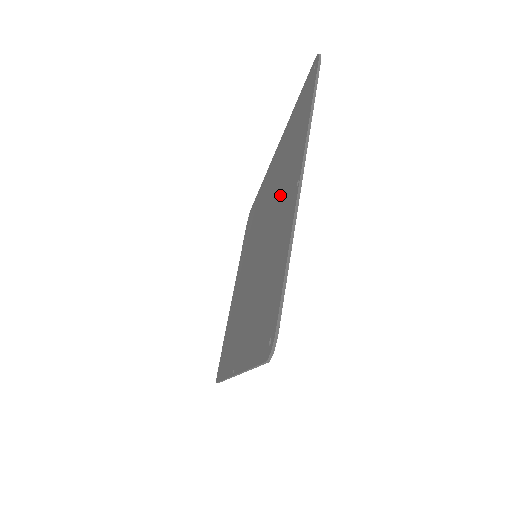
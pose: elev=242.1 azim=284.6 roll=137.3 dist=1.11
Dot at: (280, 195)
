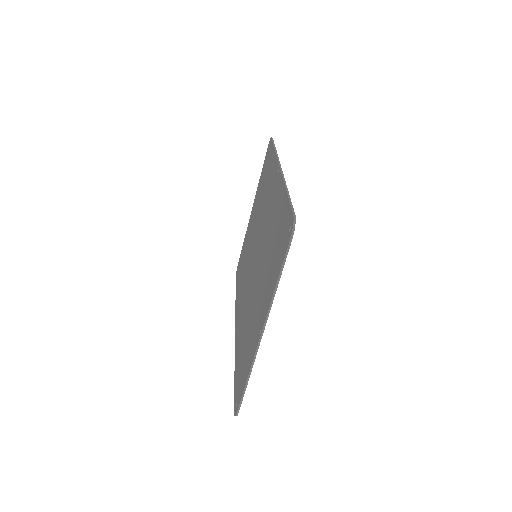
Dot at: (263, 278)
